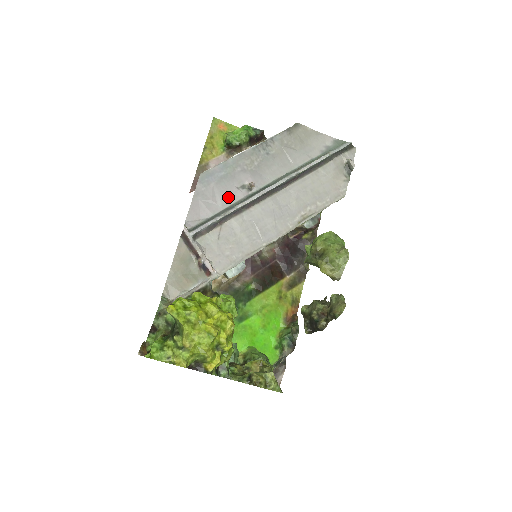
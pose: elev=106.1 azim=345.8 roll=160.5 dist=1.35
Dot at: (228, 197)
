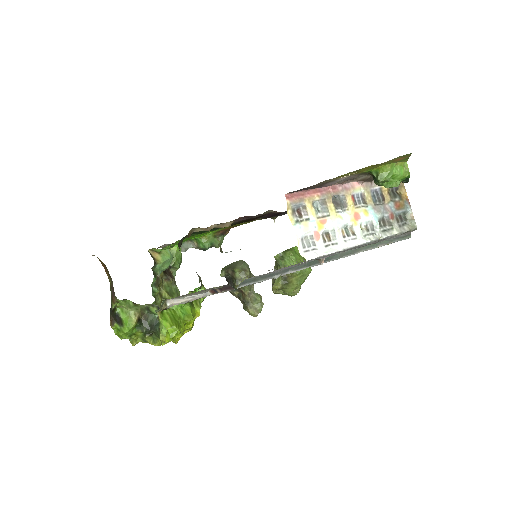
Dot at: occluded
